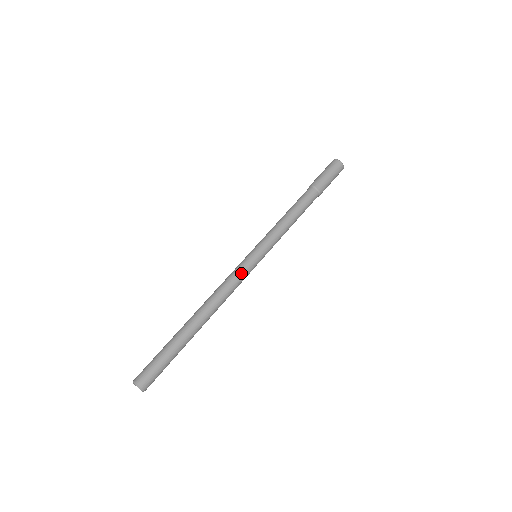
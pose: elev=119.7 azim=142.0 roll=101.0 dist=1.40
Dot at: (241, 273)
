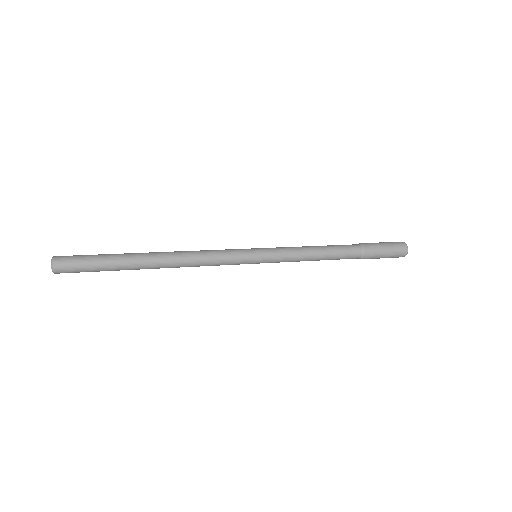
Dot at: (228, 256)
